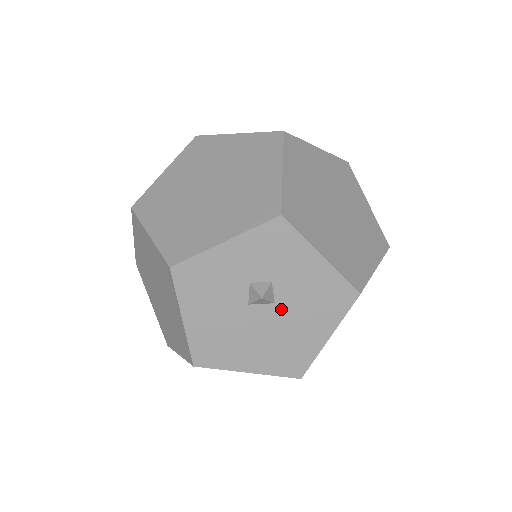
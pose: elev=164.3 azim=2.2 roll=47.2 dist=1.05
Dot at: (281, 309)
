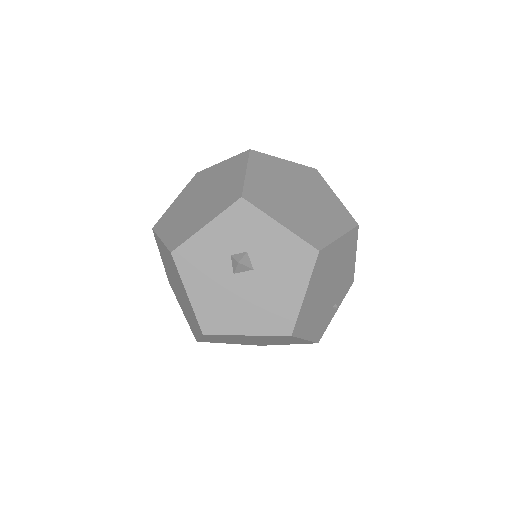
Dot at: (260, 274)
